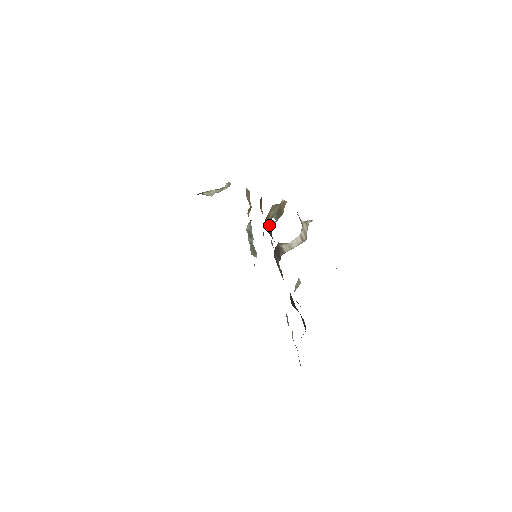
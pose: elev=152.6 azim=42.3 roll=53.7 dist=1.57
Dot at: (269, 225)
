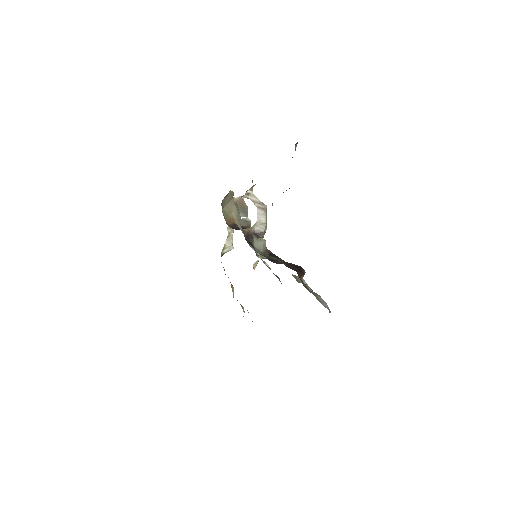
Dot at: (242, 225)
